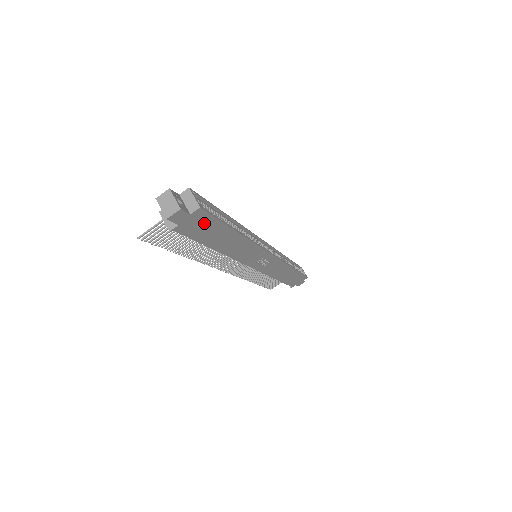
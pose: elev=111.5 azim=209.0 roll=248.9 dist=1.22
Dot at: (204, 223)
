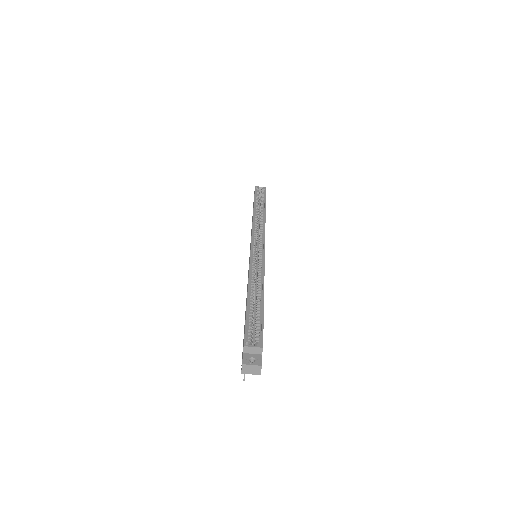
Dot at: occluded
